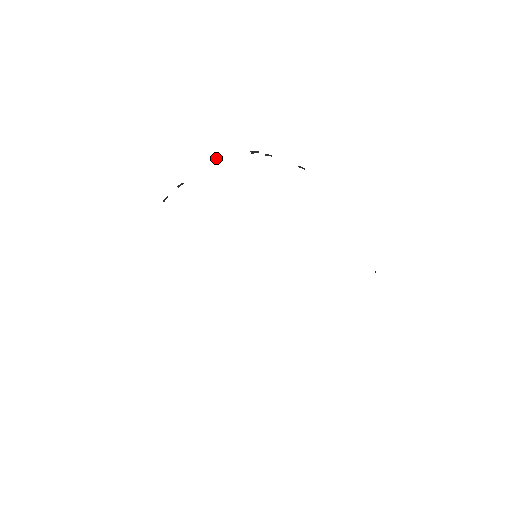
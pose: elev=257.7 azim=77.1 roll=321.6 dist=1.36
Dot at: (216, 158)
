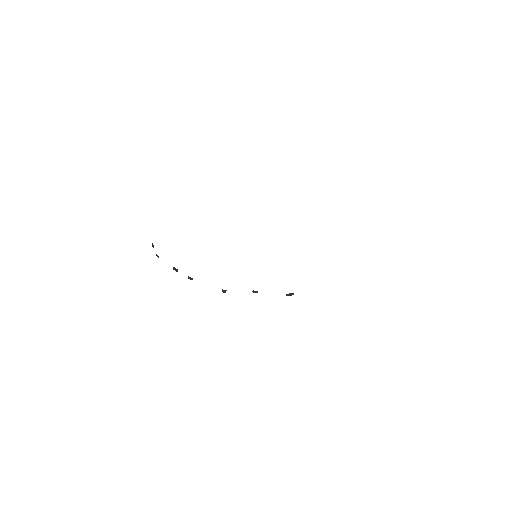
Dot at: occluded
